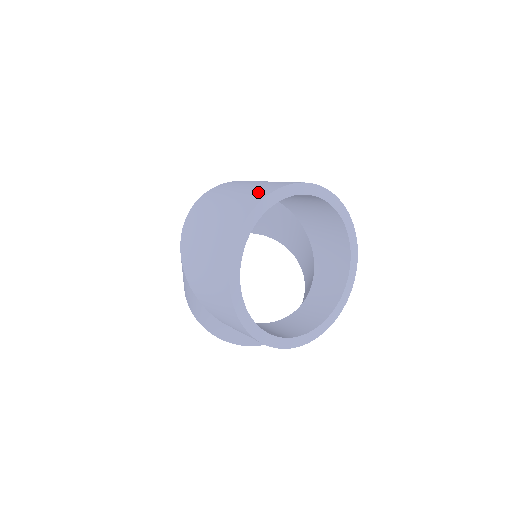
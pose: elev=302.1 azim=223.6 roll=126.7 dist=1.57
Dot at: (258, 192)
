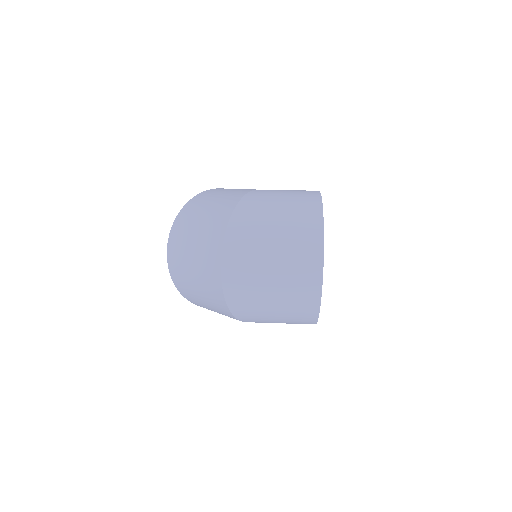
Dot at: (306, 263)
